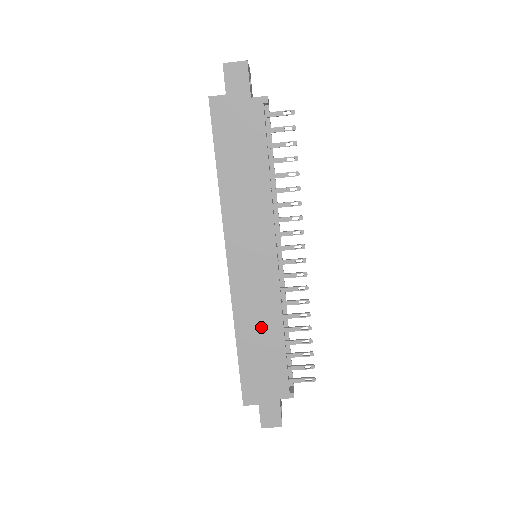
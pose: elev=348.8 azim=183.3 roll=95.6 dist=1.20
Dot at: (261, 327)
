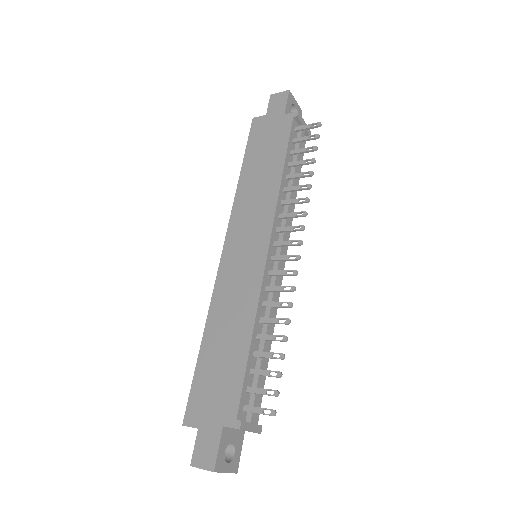
Dot at: (231, 324)
